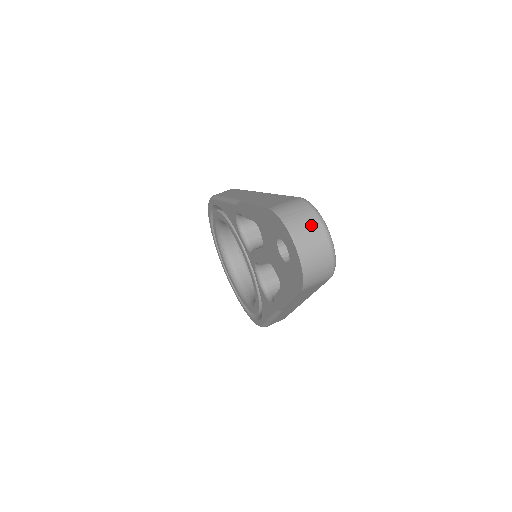
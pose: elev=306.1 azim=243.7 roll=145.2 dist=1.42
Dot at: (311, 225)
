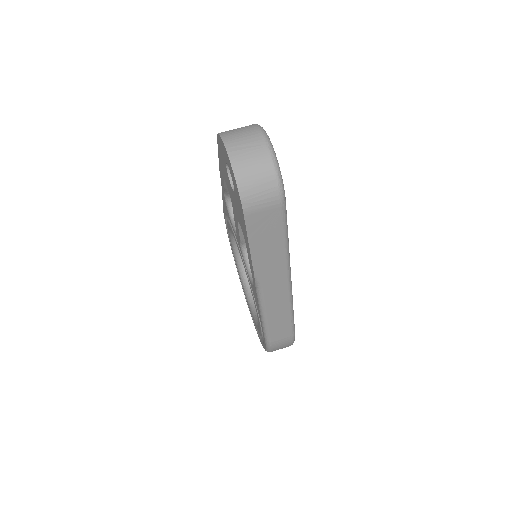
Dot at: (249, 134)
